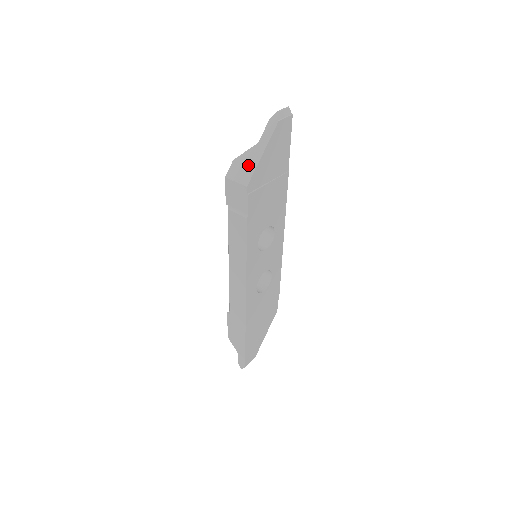
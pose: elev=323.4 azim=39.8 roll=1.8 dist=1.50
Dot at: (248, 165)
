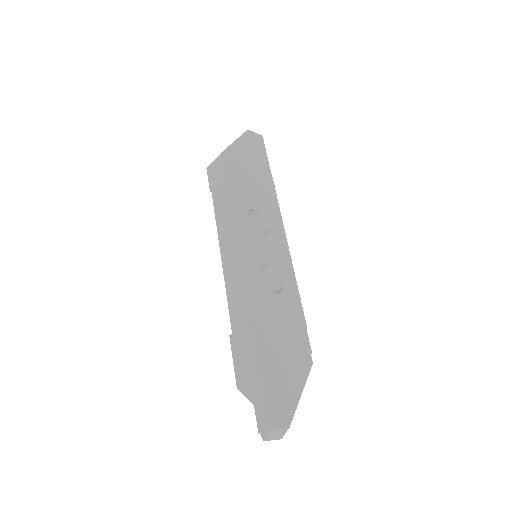
Dot at: occluded
